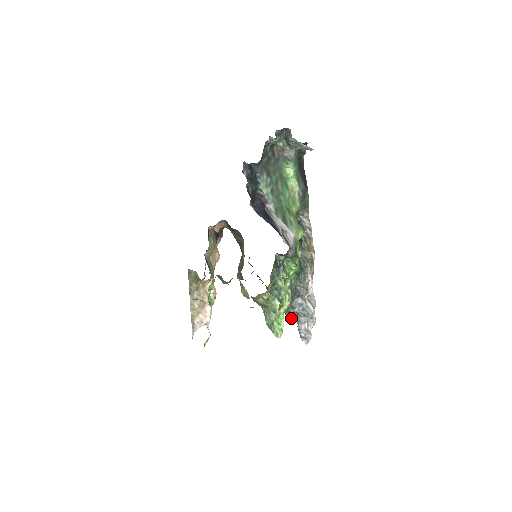
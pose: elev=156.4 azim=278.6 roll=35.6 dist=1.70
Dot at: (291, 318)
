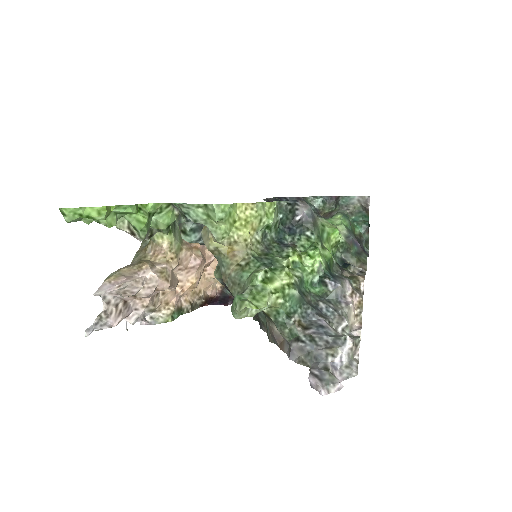
Dot at: (300, 363)
